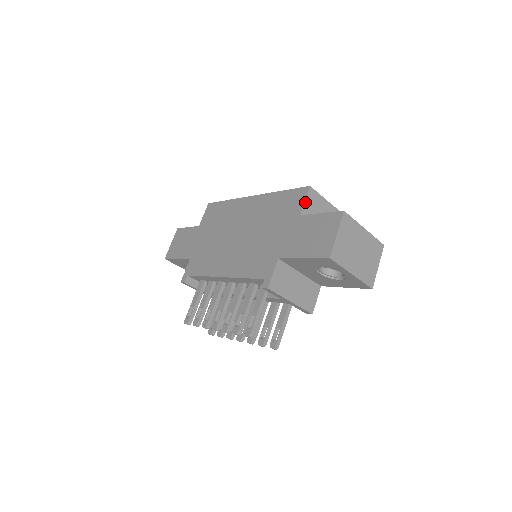
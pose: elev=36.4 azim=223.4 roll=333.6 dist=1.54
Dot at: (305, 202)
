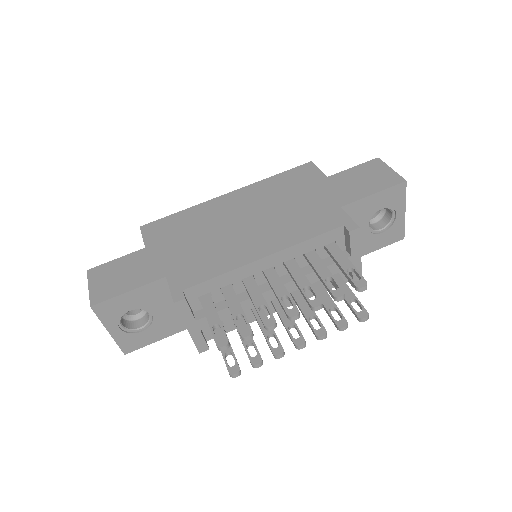
Dot at: (320, 170)
